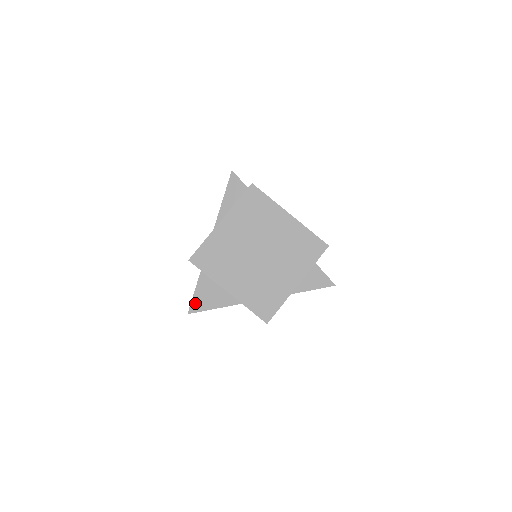
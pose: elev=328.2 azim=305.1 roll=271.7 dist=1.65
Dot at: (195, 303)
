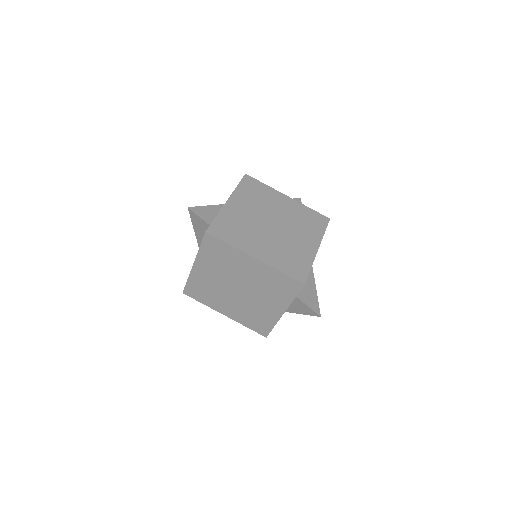
Dot at: occluded
